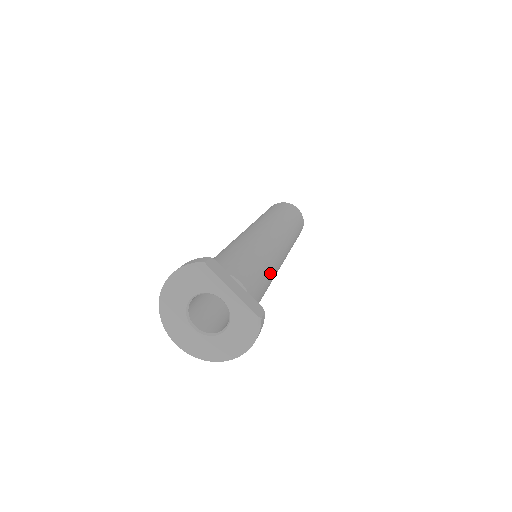
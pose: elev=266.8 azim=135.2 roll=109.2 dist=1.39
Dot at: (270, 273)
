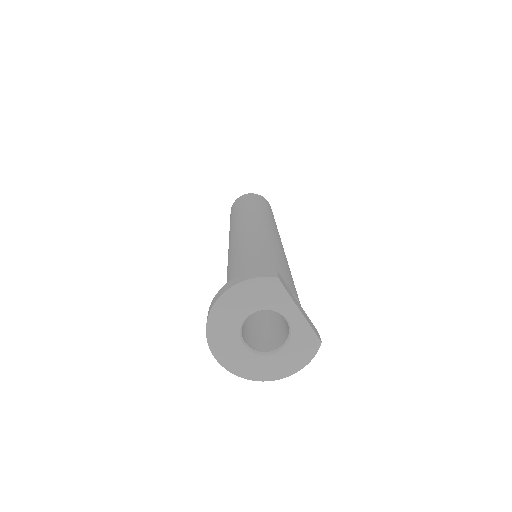
Dot at: occluded
